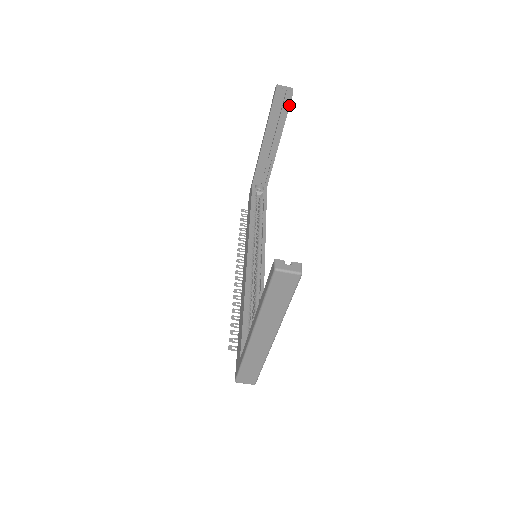
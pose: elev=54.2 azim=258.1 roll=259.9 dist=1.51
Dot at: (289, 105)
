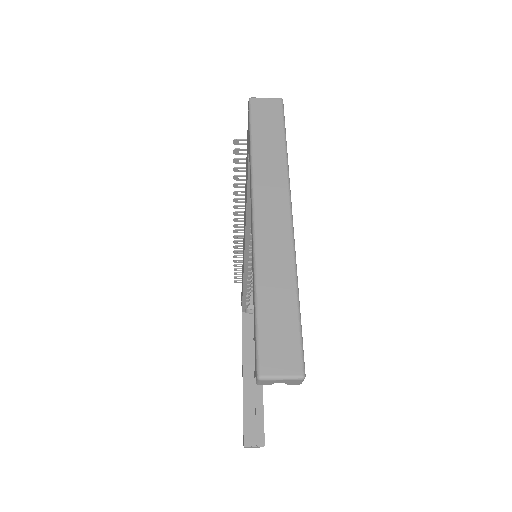
Dot at: occluded
